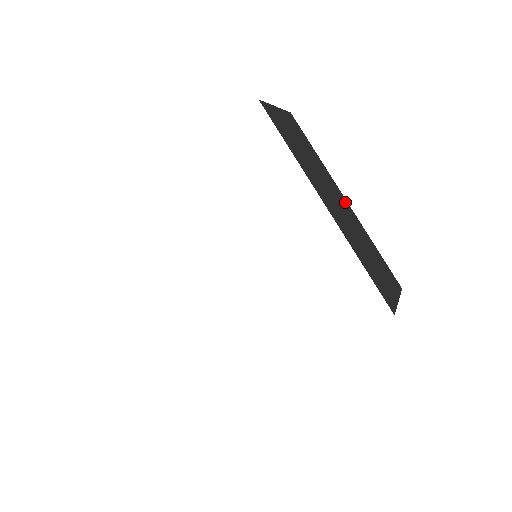
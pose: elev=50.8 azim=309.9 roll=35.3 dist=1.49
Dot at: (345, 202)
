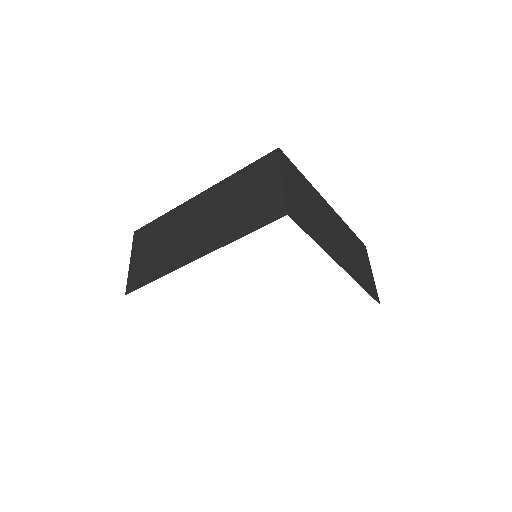
Dot at: (330, 211)
